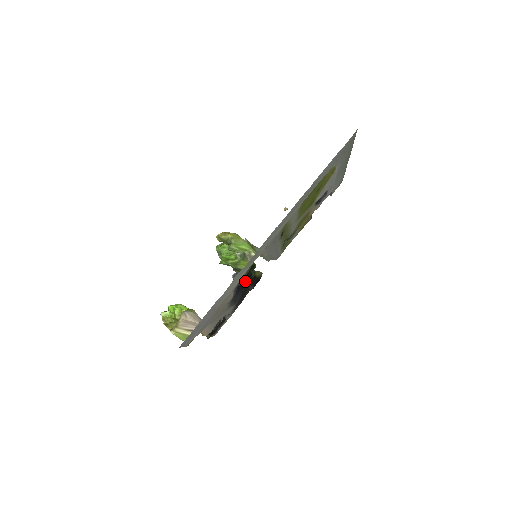
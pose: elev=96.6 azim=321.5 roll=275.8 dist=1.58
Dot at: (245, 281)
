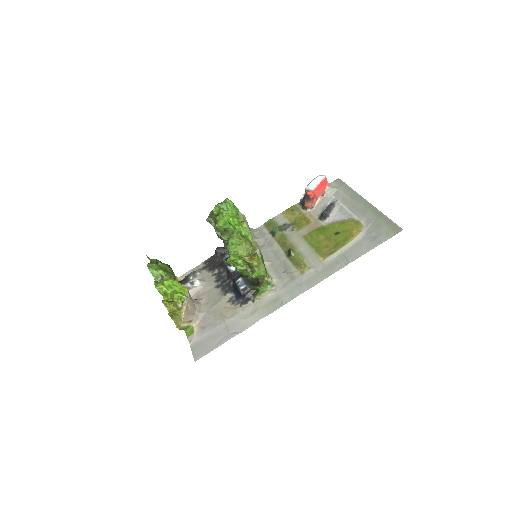
Dot at: occluded
